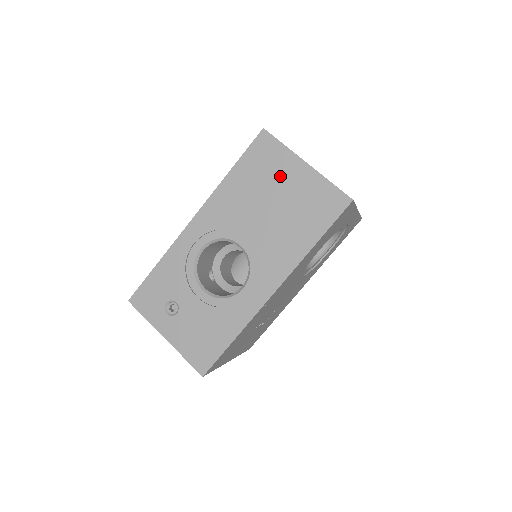
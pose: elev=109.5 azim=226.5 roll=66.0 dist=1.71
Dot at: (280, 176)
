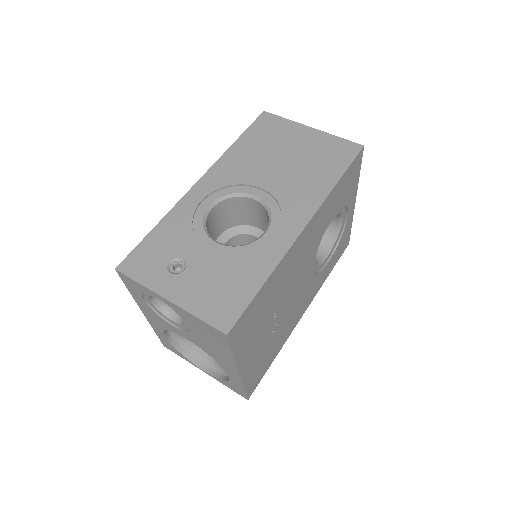
Dot at: (288, 139)
